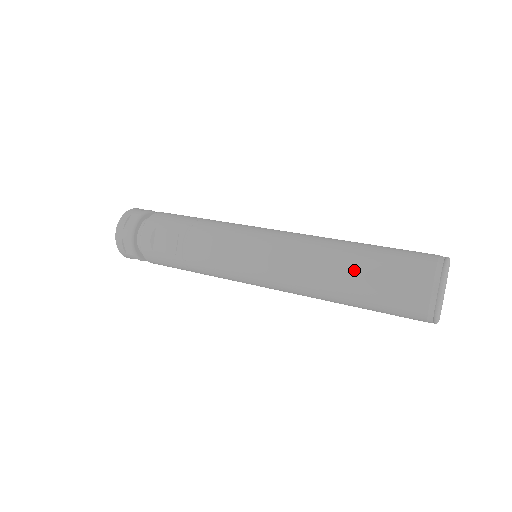
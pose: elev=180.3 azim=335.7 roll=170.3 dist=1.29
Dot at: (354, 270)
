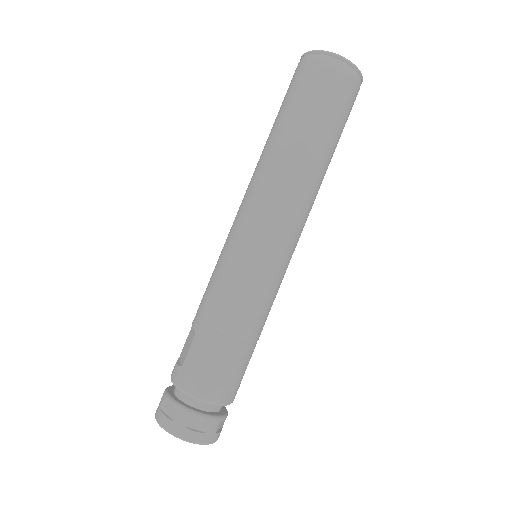
Dot at: occluded
